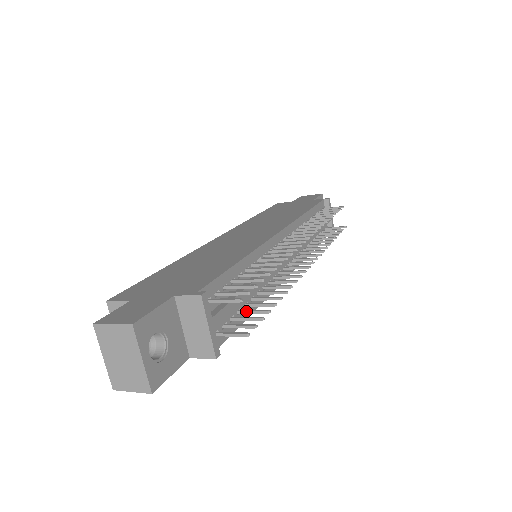
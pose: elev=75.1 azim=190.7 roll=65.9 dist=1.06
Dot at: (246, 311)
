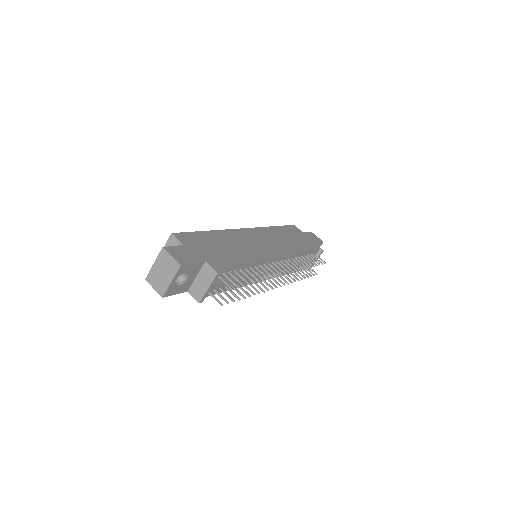
Dot at: (229, 289)
